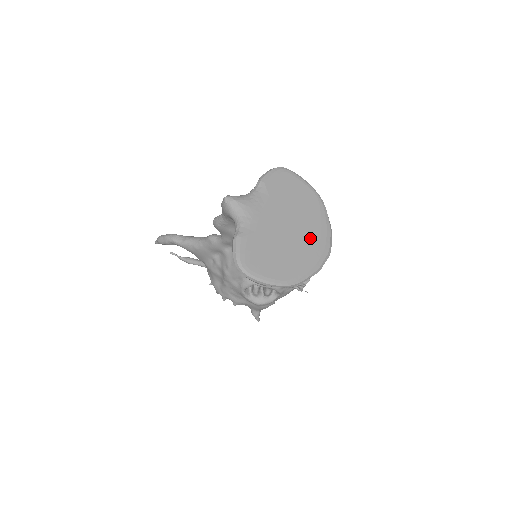
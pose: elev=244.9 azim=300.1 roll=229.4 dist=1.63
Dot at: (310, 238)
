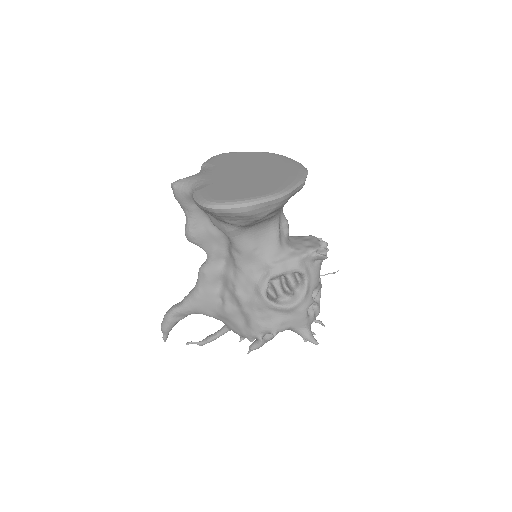
Dot at: (277, 169)
